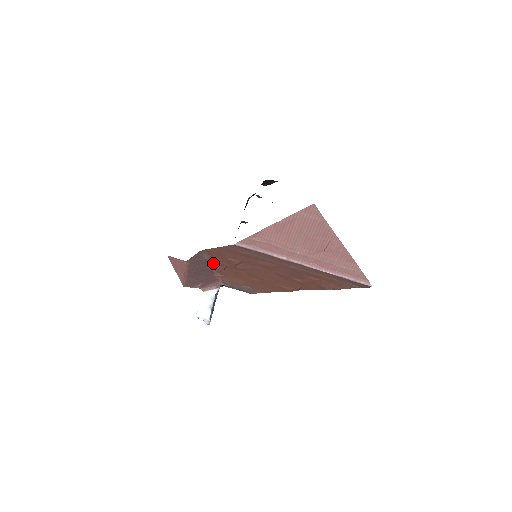
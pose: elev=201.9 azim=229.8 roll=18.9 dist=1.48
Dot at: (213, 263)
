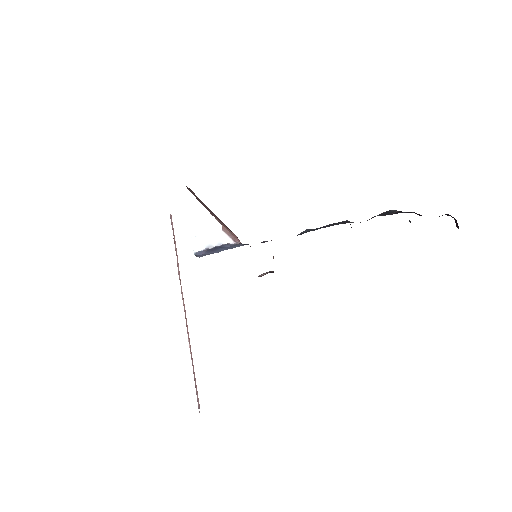
Dot at: occluded
